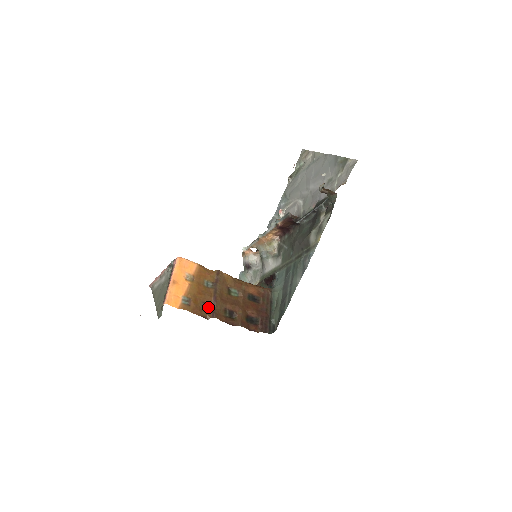
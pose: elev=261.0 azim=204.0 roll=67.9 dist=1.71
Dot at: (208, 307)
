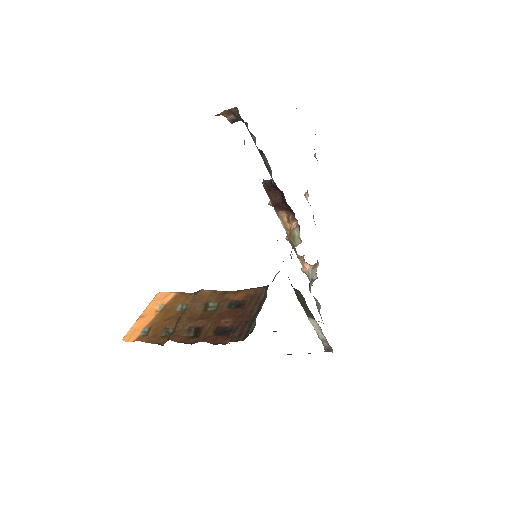
Dot at: (171, 332)
